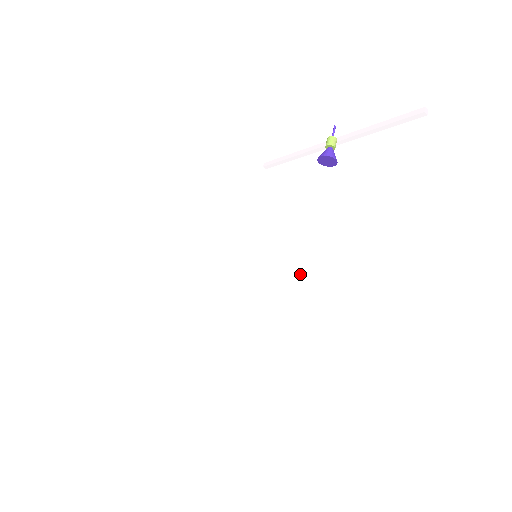
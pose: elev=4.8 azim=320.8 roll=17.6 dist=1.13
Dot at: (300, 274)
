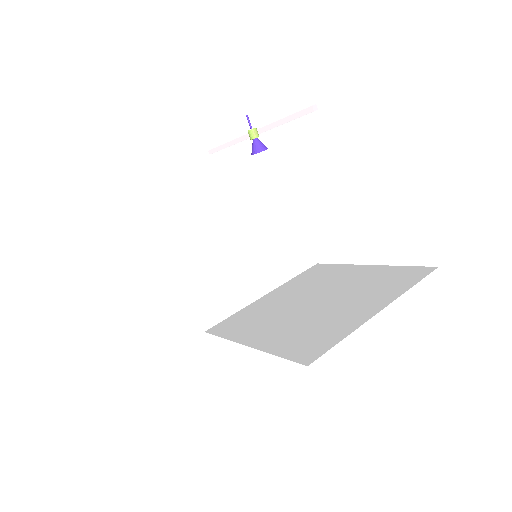
Dot at: (290, 202)
